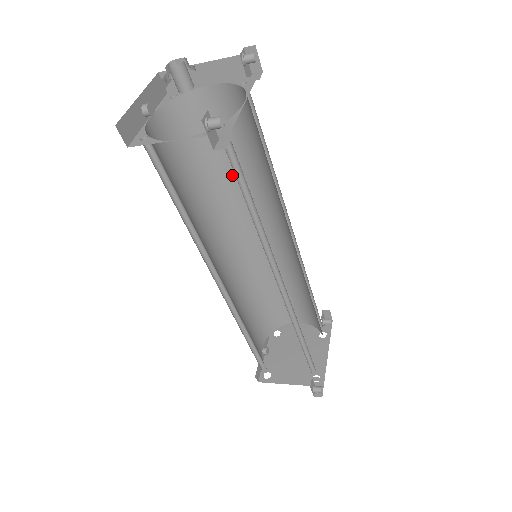
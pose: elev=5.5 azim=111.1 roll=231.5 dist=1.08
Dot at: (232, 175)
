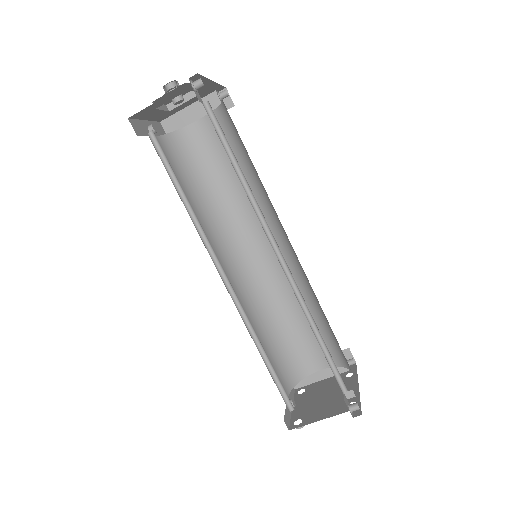
Dot at: (225, 196)
